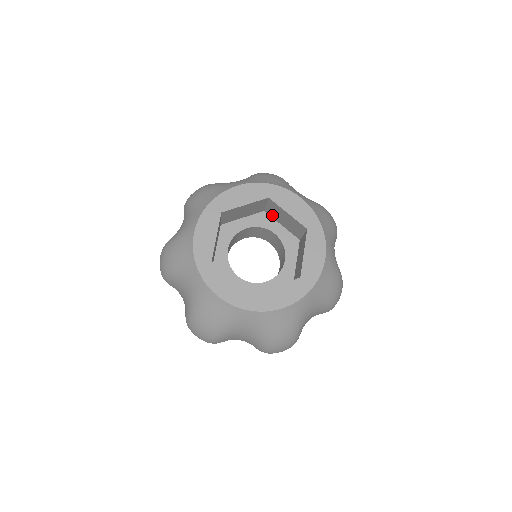
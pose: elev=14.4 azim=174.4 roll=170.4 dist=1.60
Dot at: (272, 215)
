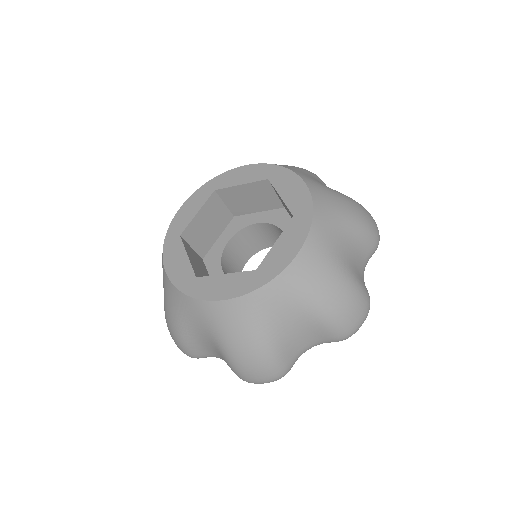
Dot at: (241, 211)
